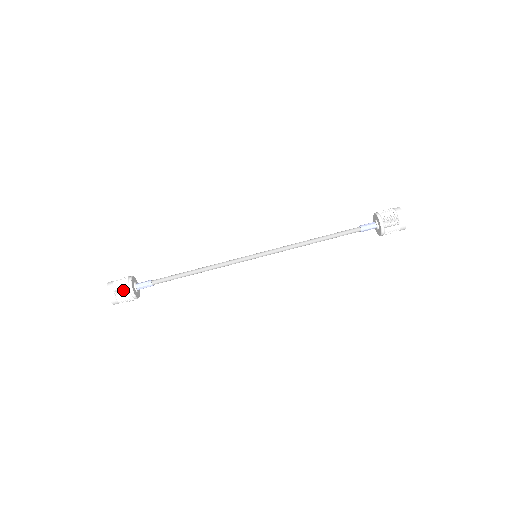
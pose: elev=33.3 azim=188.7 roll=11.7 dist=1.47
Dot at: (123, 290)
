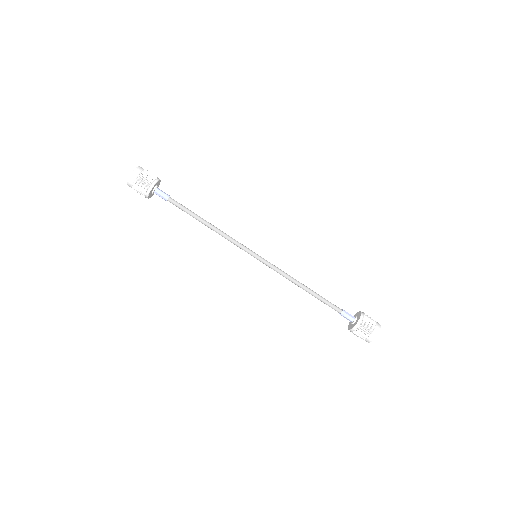
Dot at: (151, 175)
